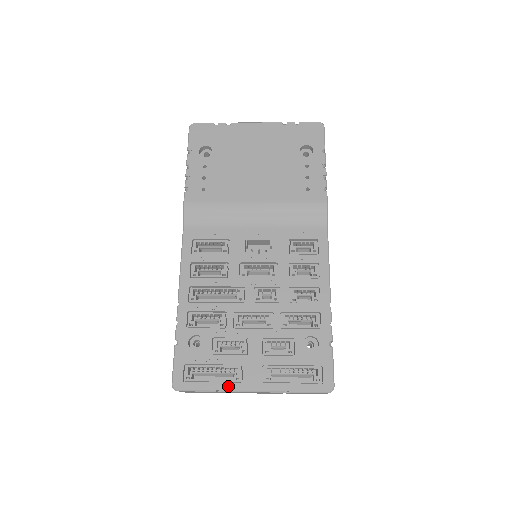
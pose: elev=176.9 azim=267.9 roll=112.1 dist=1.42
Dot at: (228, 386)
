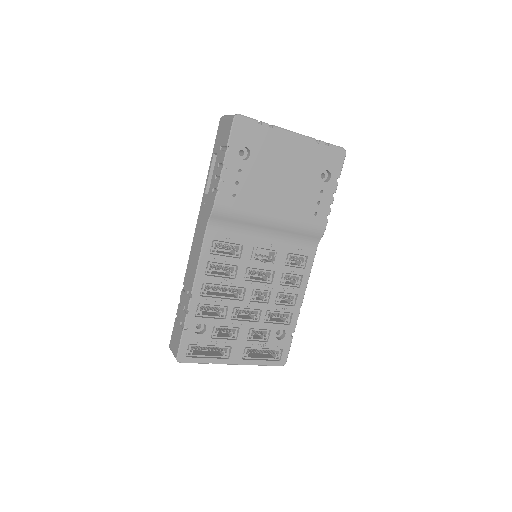
Dot at: (218, 361)
